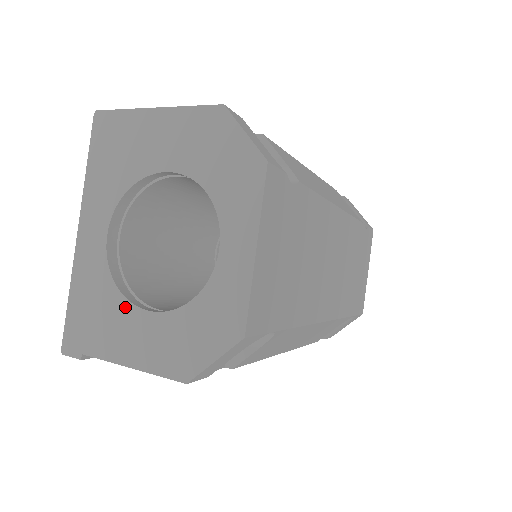
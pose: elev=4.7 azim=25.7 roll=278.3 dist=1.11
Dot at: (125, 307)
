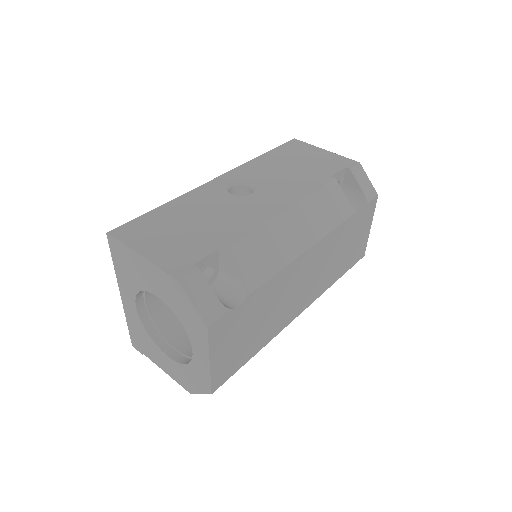
Dot at: (155, 346)
